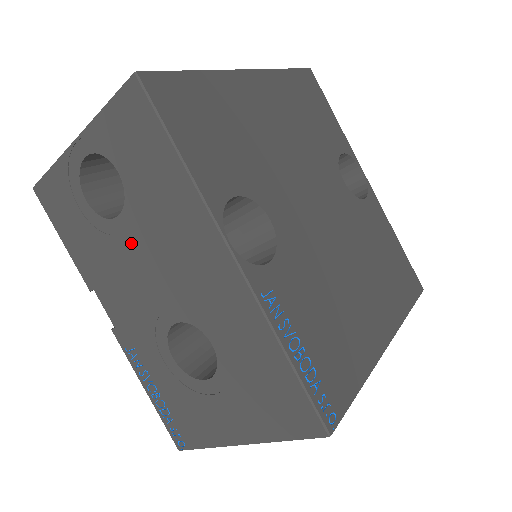
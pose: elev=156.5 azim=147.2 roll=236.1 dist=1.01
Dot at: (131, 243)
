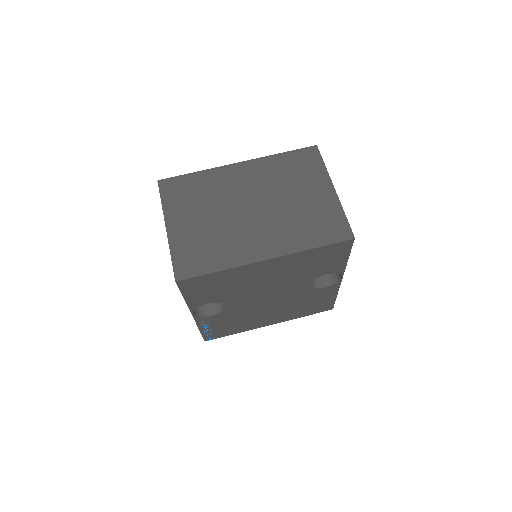
Dot at: occluded
